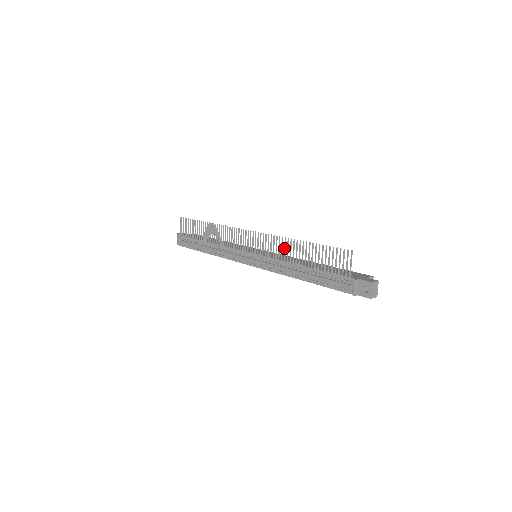
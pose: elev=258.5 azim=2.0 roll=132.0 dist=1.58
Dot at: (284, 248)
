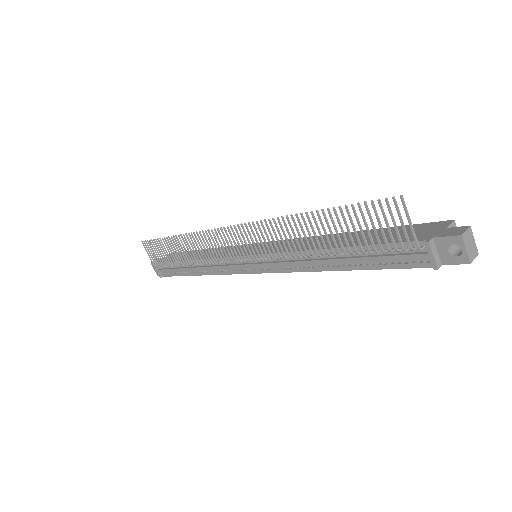
Dot at: occluded
